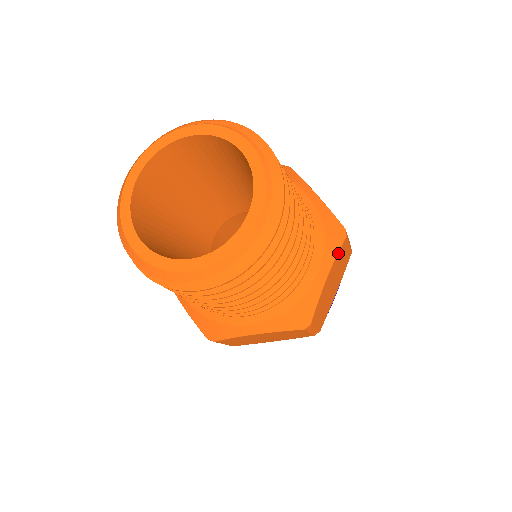
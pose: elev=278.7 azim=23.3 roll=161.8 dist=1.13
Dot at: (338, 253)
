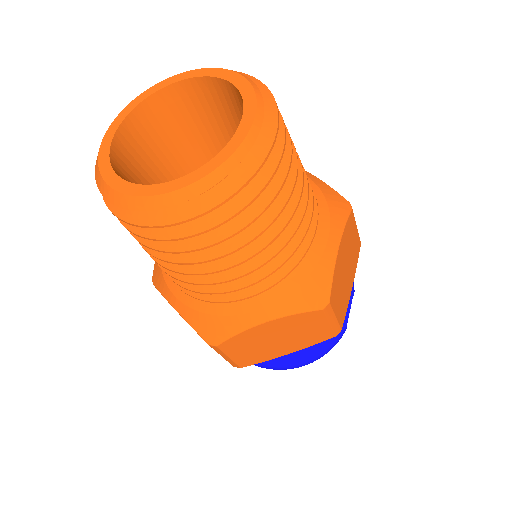
Dot at: (346, 223)
